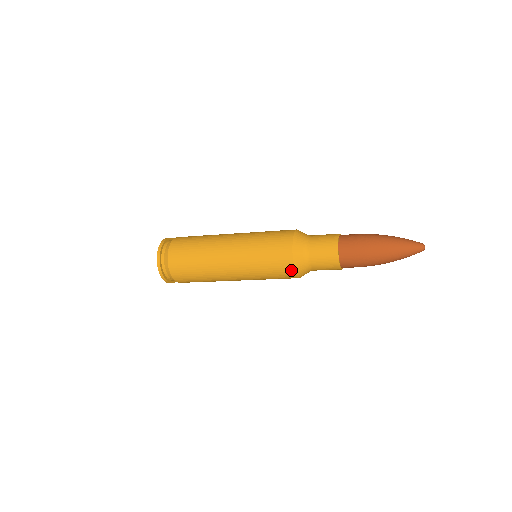
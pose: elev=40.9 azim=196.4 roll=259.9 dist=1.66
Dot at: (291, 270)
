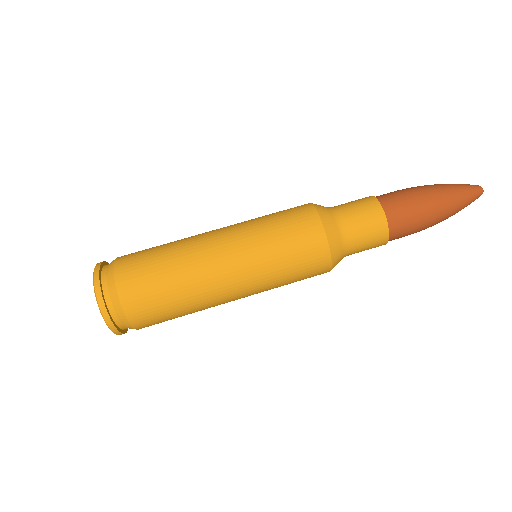
Dot at: (326, 260)
